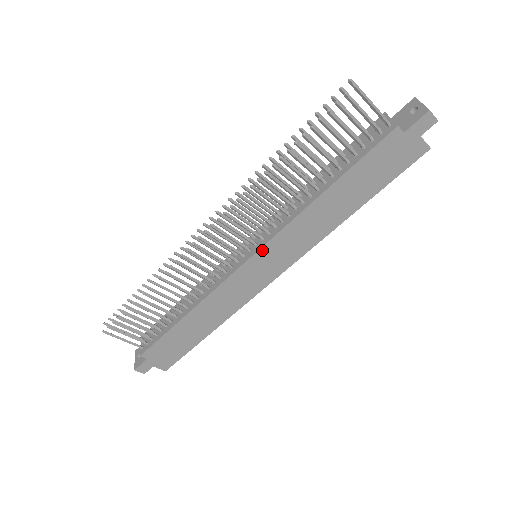
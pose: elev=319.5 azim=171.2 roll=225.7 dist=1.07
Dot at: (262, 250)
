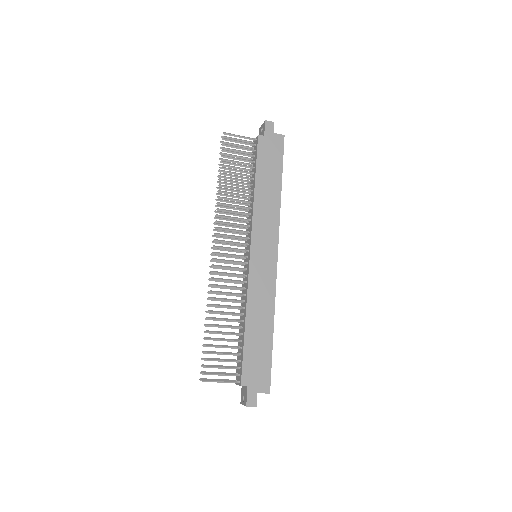
Dot at: (253, 242)
